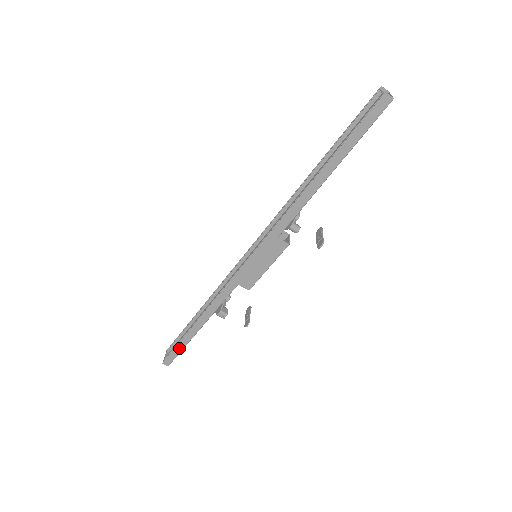
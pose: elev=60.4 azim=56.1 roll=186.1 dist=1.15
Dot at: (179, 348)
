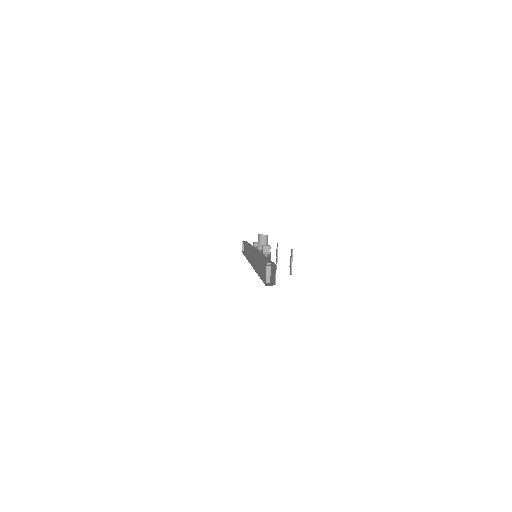
Dot at: occluded
